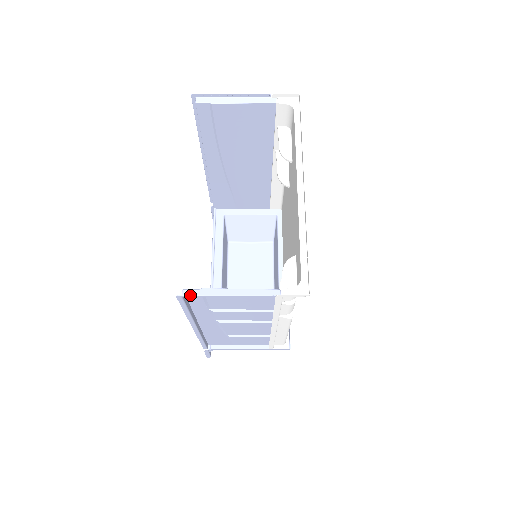
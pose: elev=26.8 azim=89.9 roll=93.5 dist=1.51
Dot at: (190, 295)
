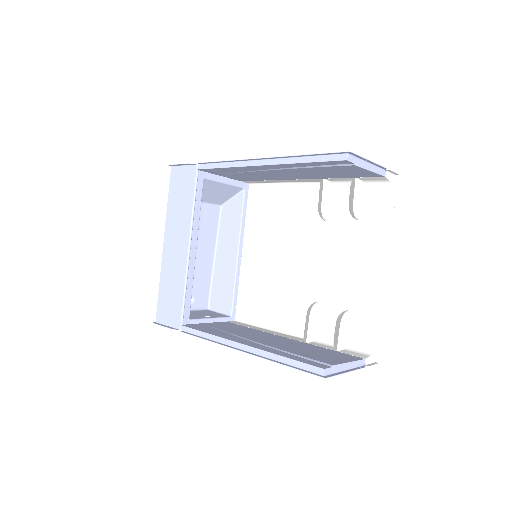
Dot at: (332, 376)
